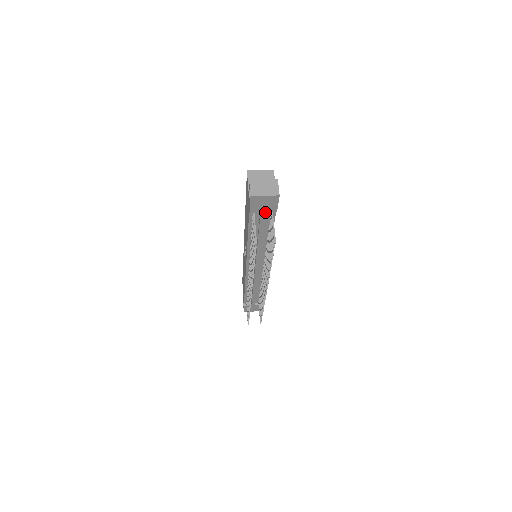
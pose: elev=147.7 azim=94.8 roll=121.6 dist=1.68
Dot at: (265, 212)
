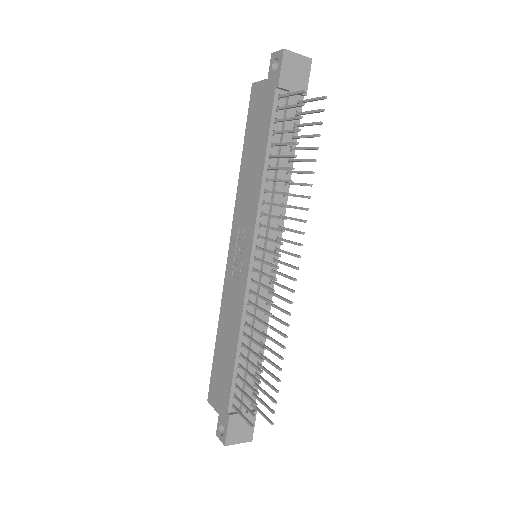
Dot at: occluded
